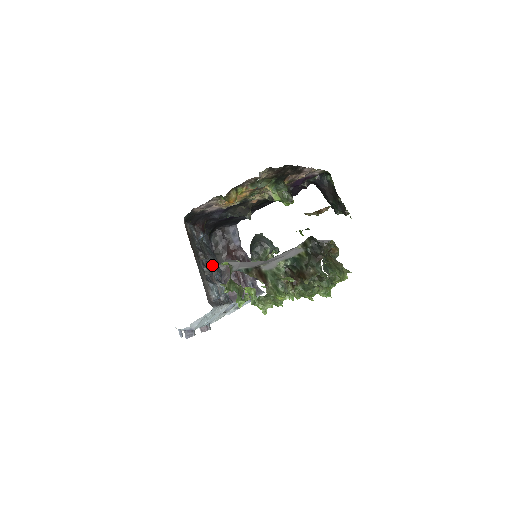
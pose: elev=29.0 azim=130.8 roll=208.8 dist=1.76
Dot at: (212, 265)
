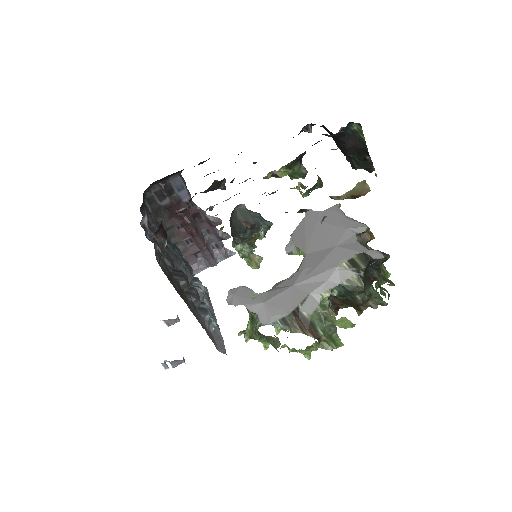
Dot at: (185, 271)
